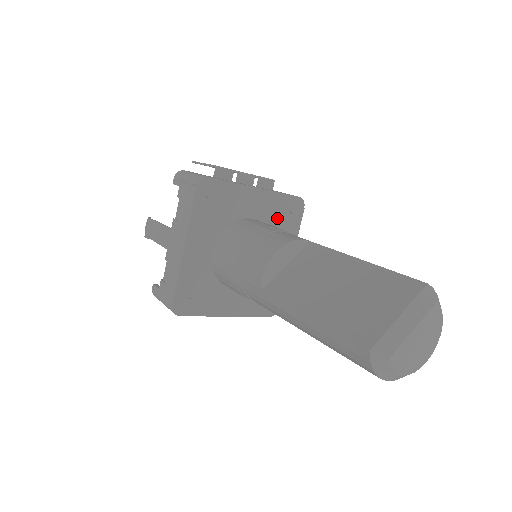
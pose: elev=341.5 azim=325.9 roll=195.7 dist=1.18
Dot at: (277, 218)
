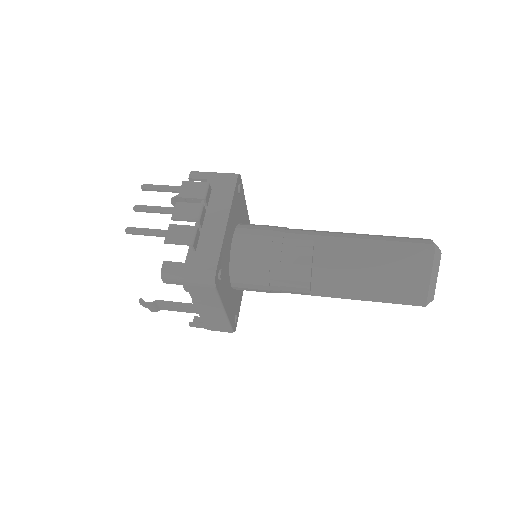
Dot at: (237, 210)
